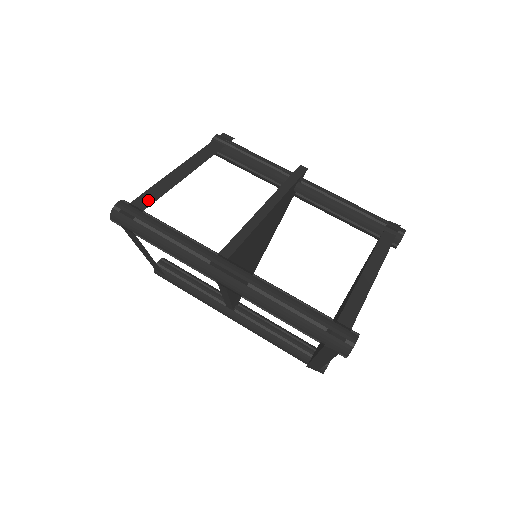
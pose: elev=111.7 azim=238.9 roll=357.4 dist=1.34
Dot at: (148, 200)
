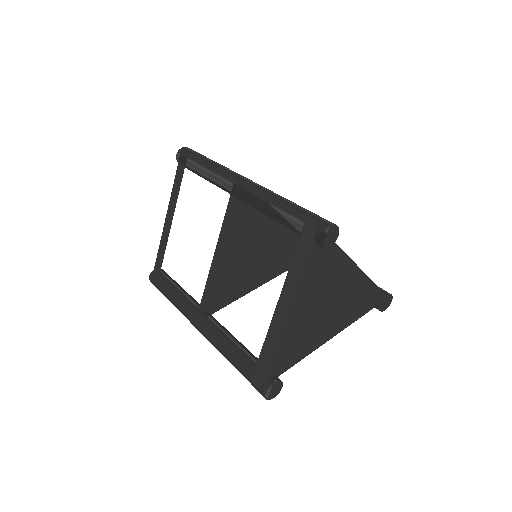
Dot at: occluded
